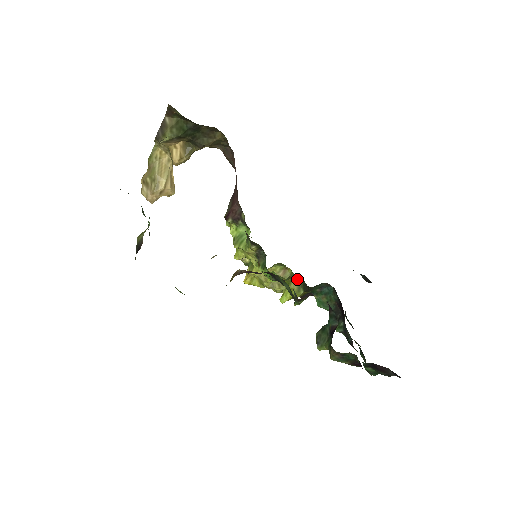
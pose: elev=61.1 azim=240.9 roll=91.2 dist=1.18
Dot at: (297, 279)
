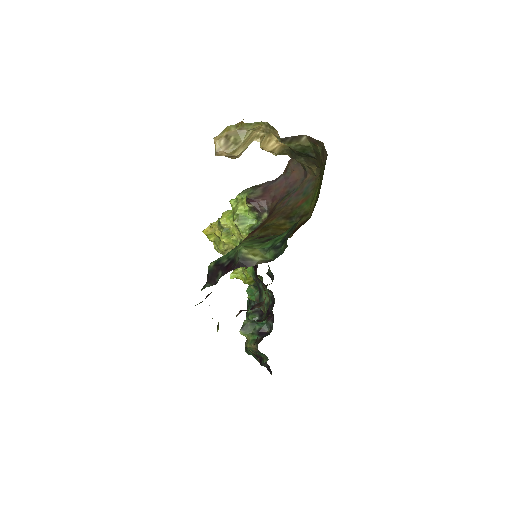
Dot at: occluded
